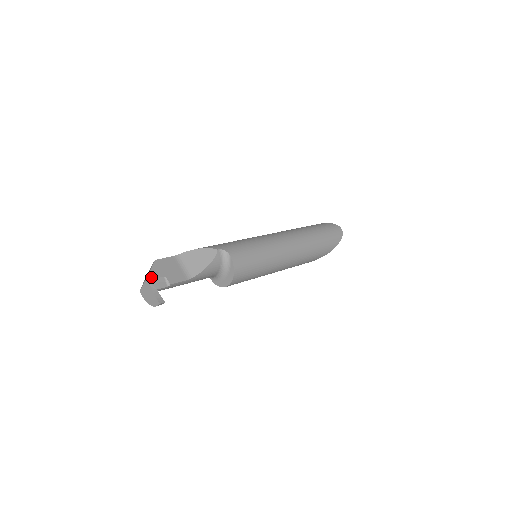
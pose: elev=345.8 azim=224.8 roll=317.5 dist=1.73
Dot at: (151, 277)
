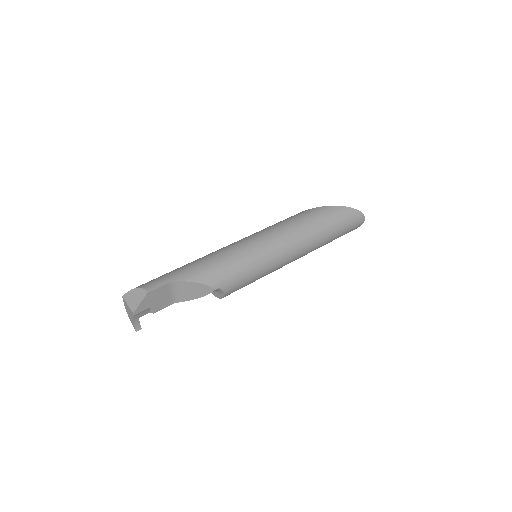
Dot at: (137, 312)
